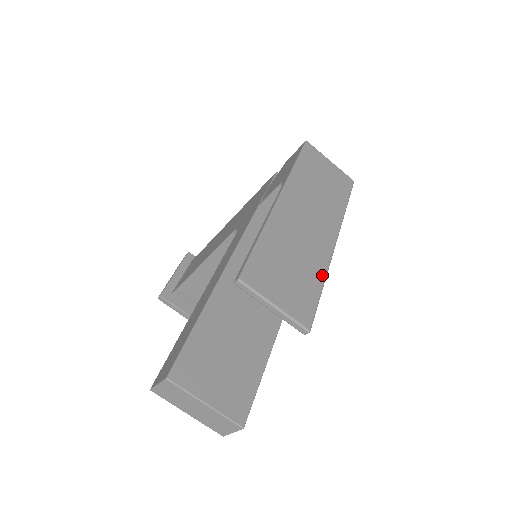
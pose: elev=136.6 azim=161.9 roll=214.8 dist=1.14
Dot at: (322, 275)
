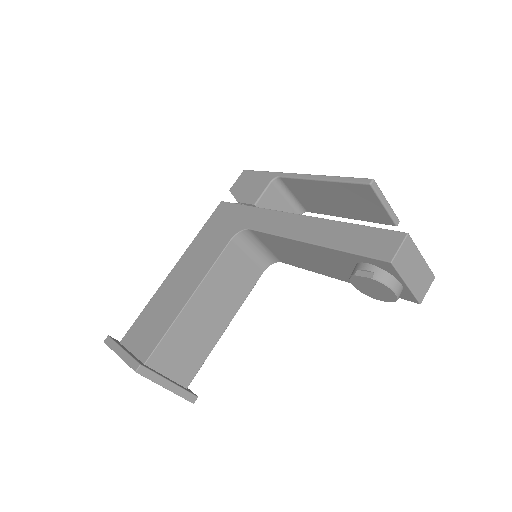
Dot at: occluded
